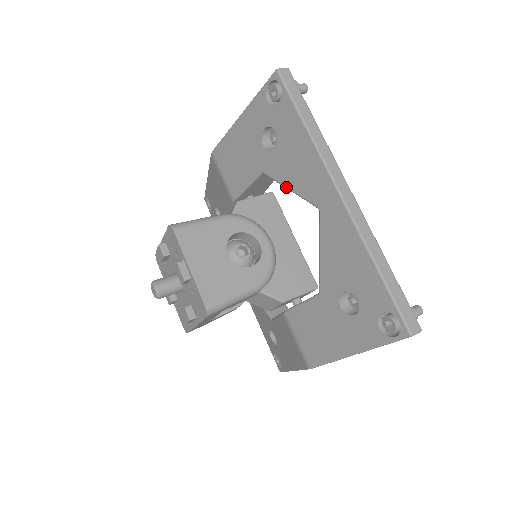
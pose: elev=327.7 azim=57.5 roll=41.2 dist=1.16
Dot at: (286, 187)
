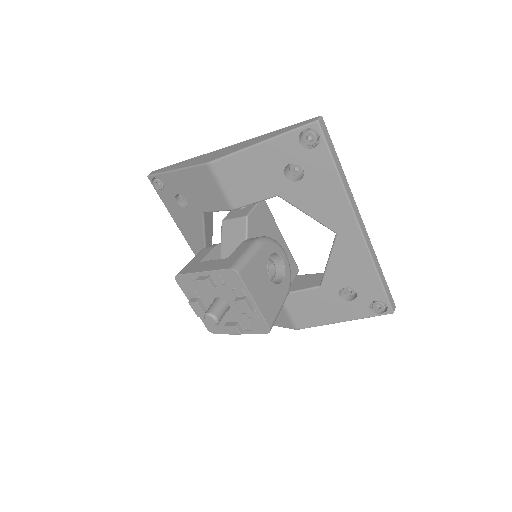
Dot at: (305, 213)
